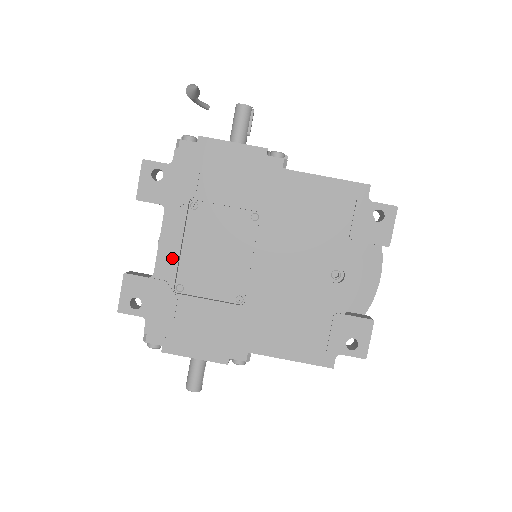
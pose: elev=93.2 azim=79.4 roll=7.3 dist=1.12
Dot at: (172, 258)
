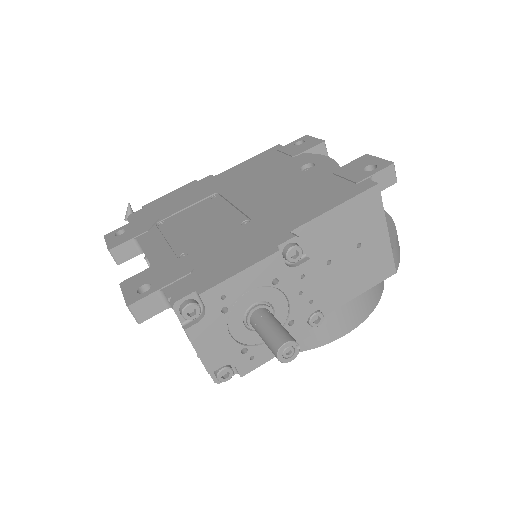
Dot at: (162, 249)
